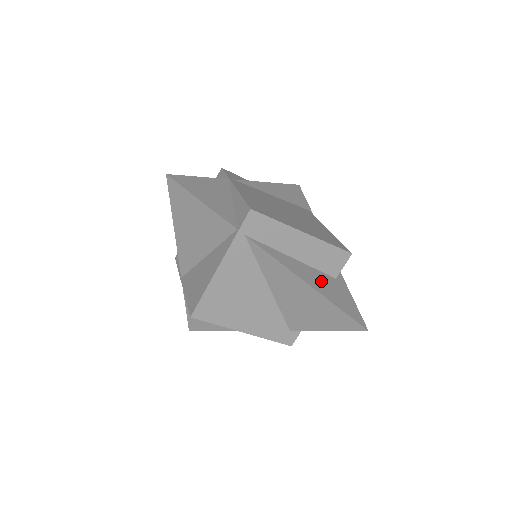
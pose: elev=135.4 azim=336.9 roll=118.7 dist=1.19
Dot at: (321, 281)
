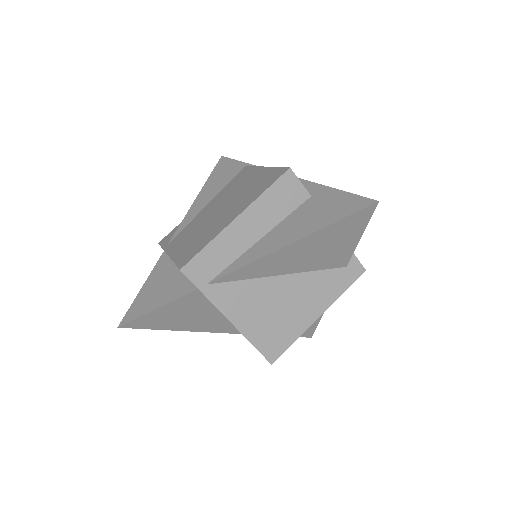
Dot at: (299, 222)
